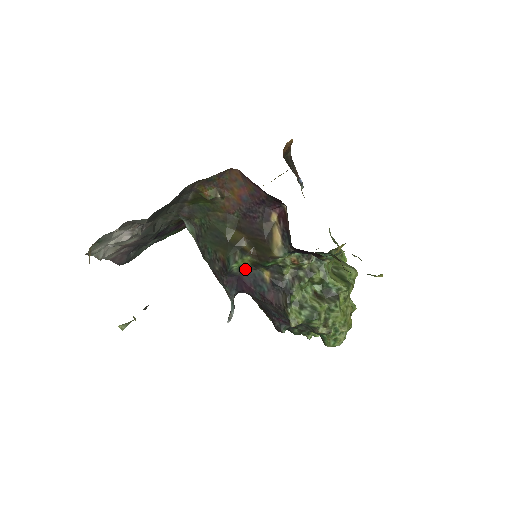
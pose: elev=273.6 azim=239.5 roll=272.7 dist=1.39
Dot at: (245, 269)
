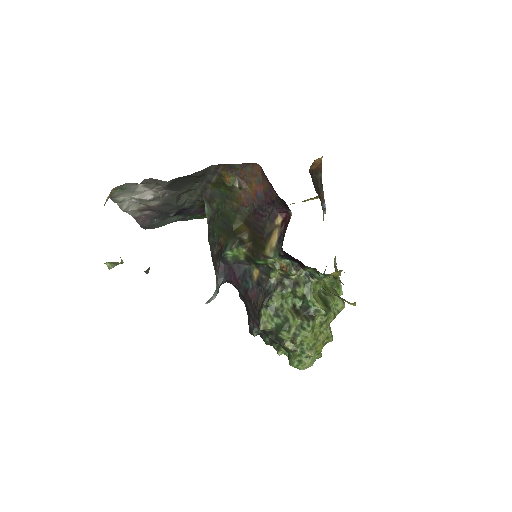
Dot at: (239, 261)
